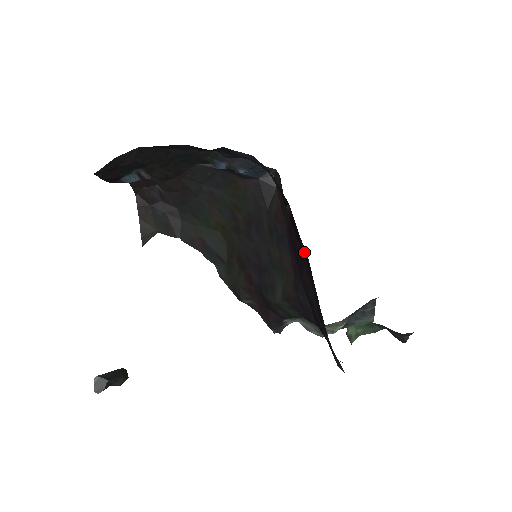
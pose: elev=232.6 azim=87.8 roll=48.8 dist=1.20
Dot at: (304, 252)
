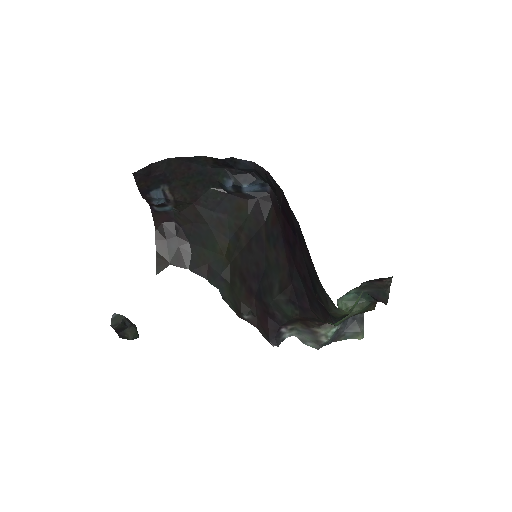
Dot at: (296, 225)
